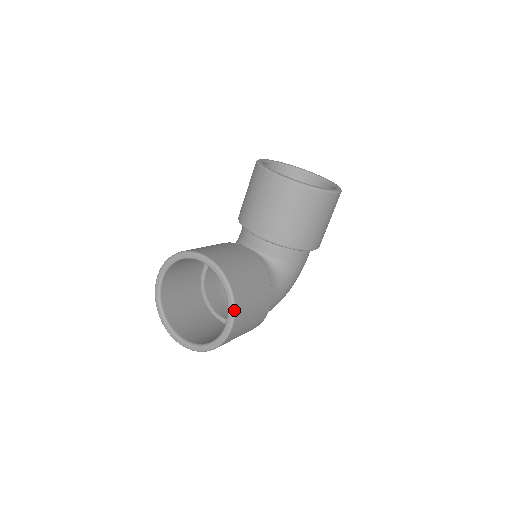
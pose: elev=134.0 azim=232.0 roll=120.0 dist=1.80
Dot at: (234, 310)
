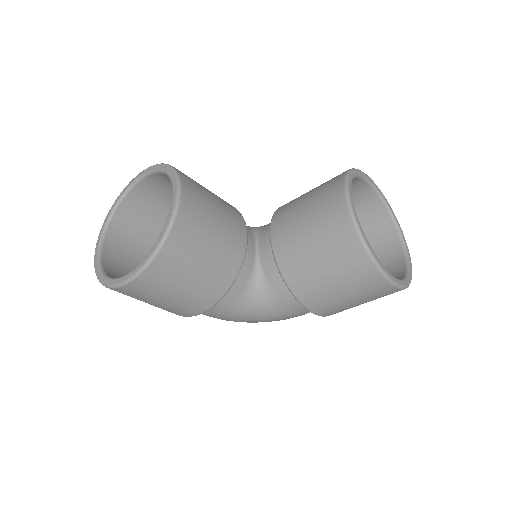
Dot at: (143, 269)
